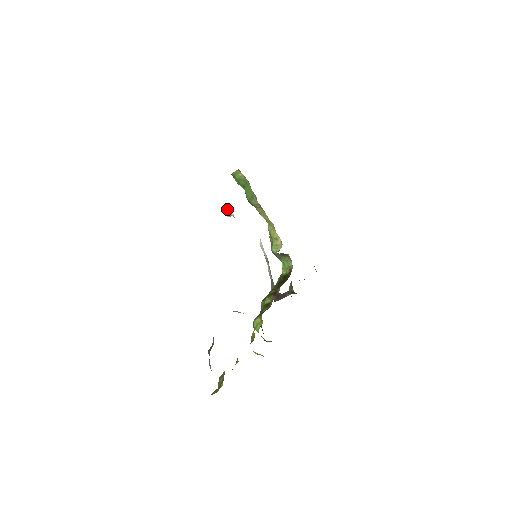
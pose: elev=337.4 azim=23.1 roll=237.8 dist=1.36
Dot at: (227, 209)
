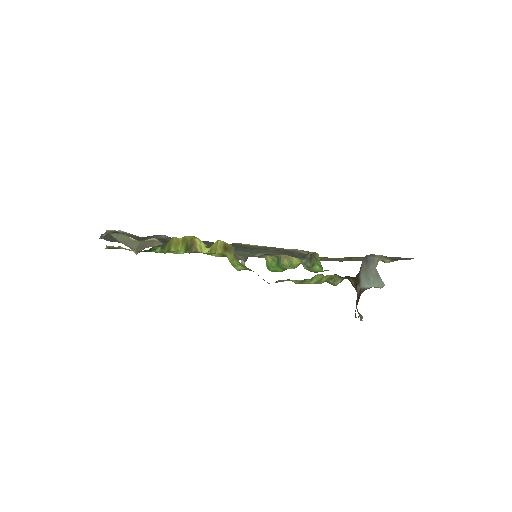
Dot at: (242, 264)
